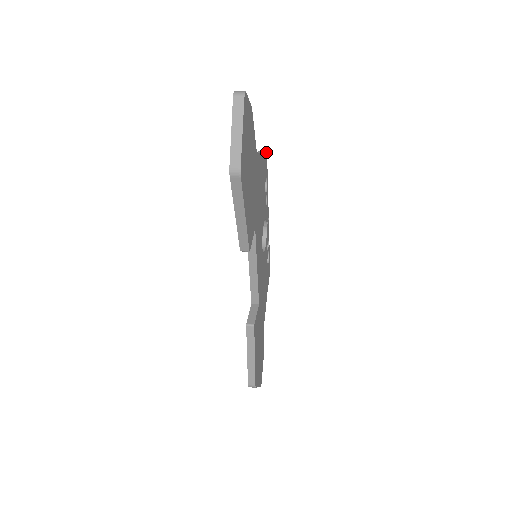
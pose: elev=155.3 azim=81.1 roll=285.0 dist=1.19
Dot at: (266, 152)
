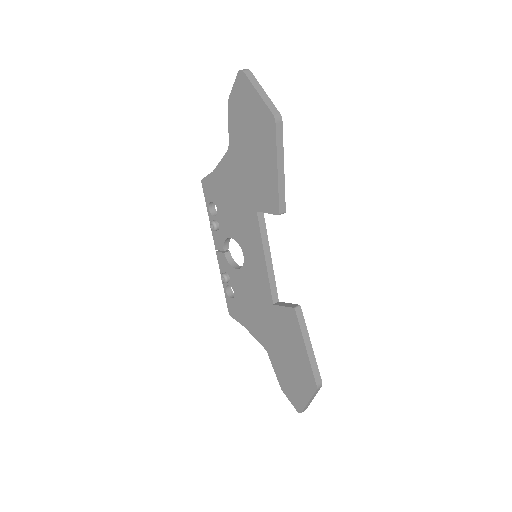
Dot at: occluded
